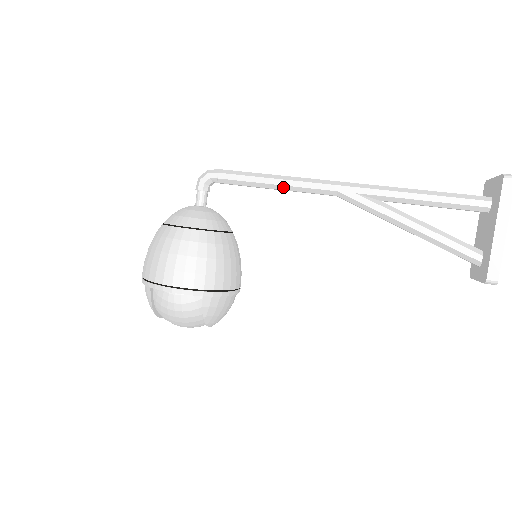
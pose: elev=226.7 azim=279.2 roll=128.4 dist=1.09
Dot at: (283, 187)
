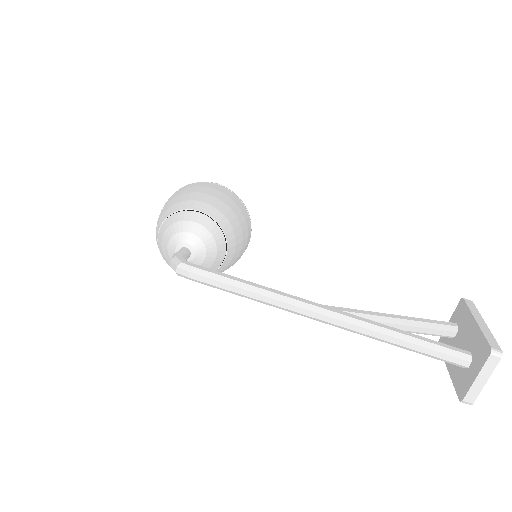
Dot at: occluded
